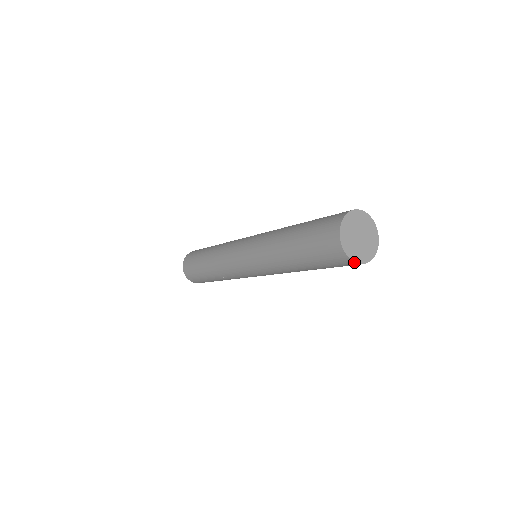
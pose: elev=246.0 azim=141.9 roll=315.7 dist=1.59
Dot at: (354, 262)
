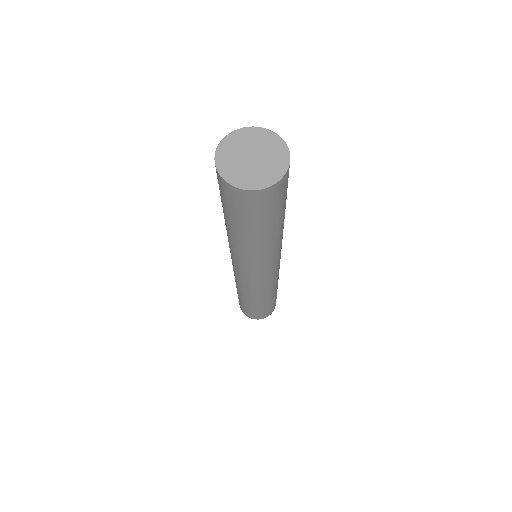
Dot at: (217, 170)
